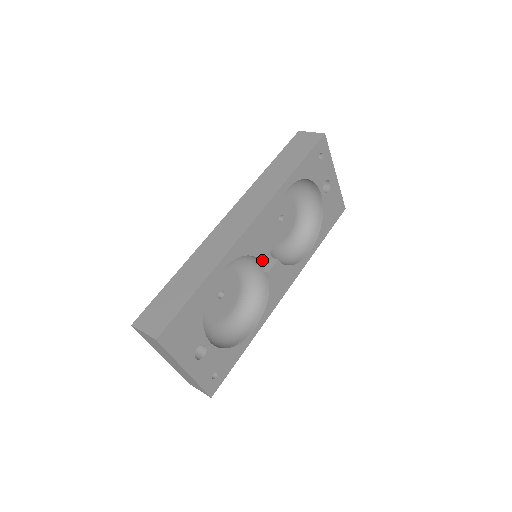
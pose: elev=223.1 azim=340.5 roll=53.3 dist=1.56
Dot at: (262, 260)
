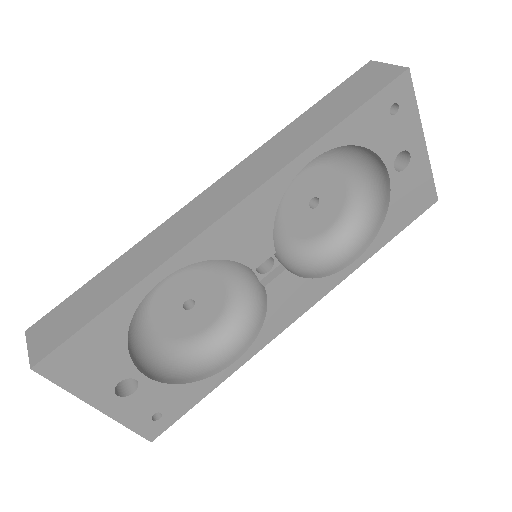
Dot at: (253, 268)
